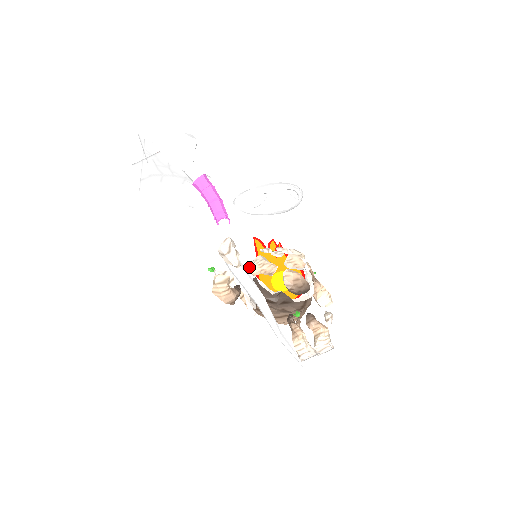
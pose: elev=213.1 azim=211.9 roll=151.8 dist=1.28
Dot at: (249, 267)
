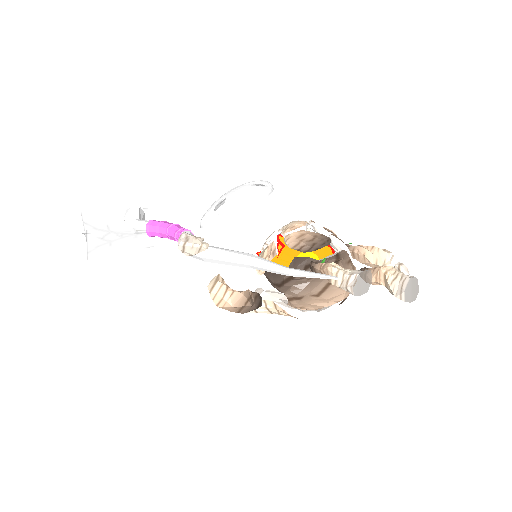
Dot at: occluded
